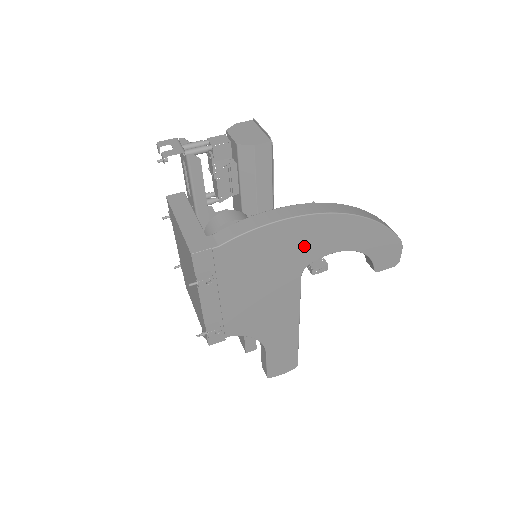
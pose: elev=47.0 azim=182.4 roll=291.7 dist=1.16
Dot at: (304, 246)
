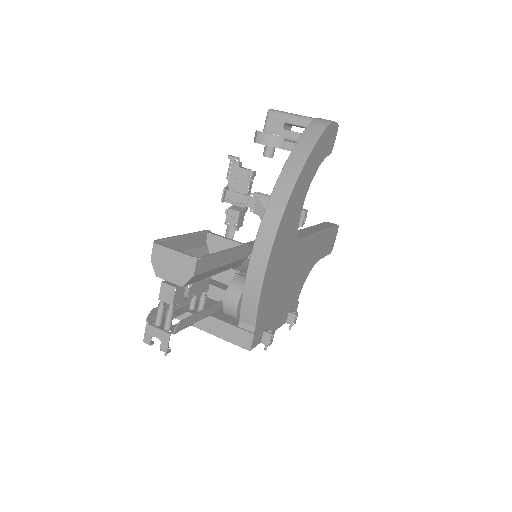
Dot at: (286, 242)
